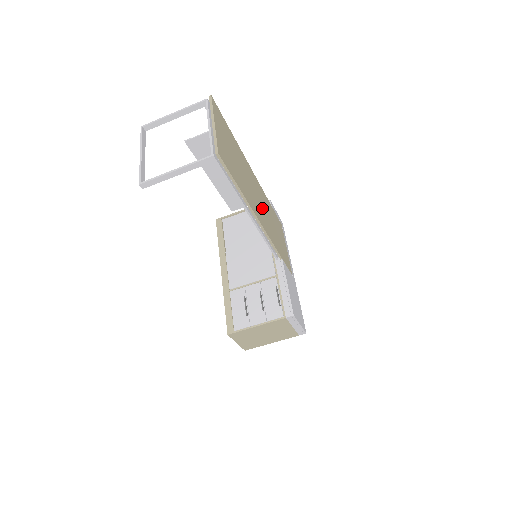
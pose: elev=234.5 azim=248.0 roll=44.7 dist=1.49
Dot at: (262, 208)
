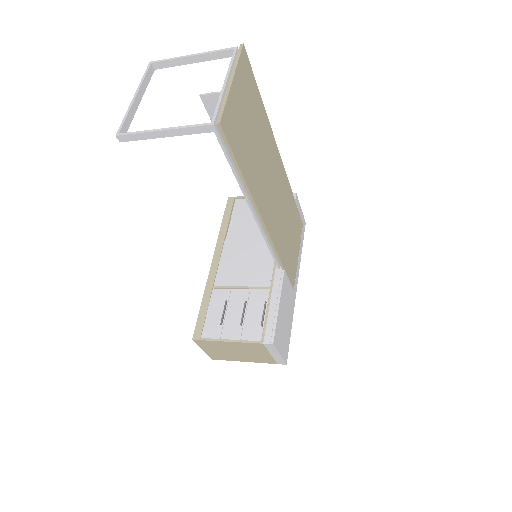
Dot at: (276, 203)
